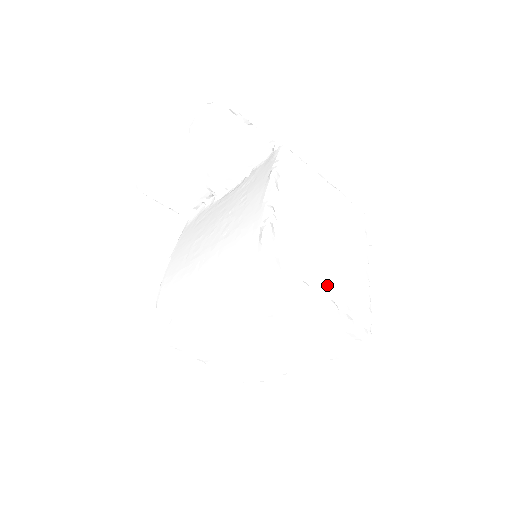
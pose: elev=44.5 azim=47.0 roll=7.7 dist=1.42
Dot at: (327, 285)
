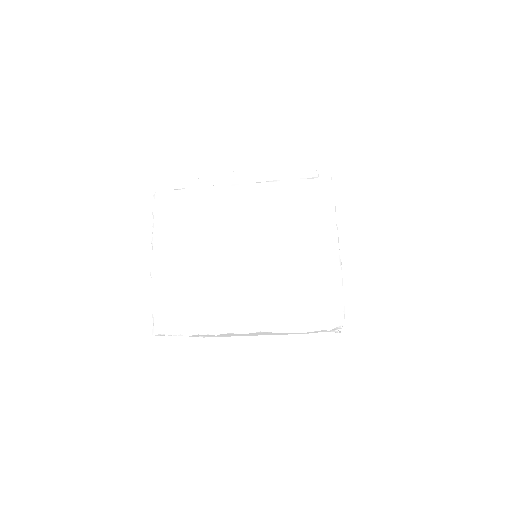
Dot at: occluded
